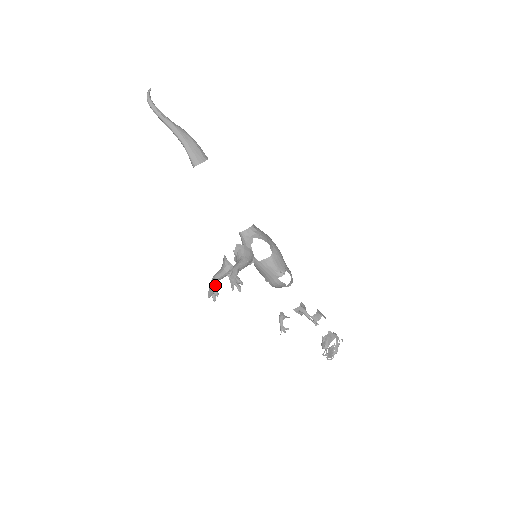
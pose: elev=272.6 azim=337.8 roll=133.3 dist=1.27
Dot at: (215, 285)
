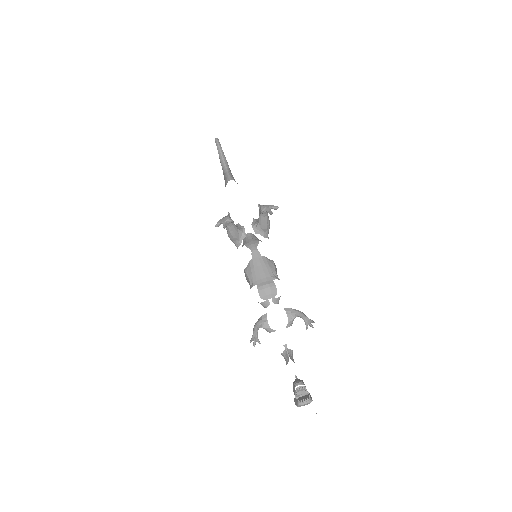
Dot at: occluded
